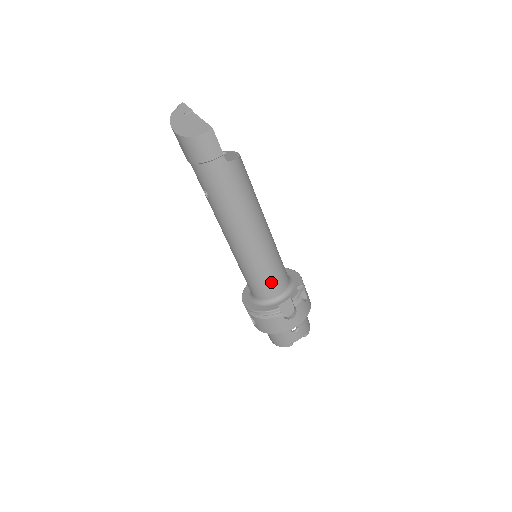
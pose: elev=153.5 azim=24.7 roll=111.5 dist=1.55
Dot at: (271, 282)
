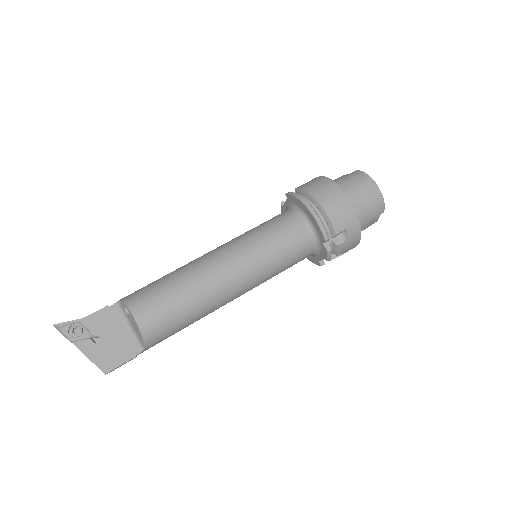
Dot at: (291, 266)
